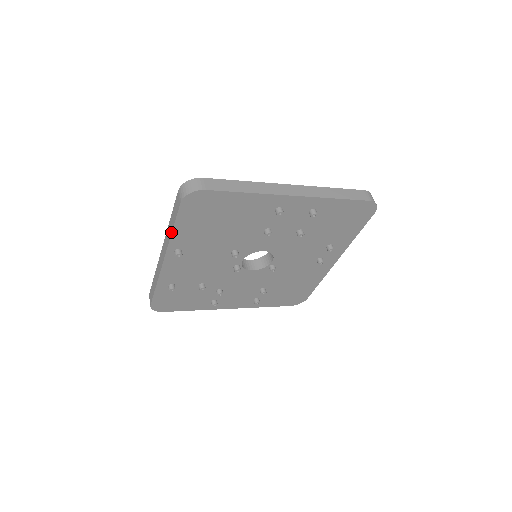
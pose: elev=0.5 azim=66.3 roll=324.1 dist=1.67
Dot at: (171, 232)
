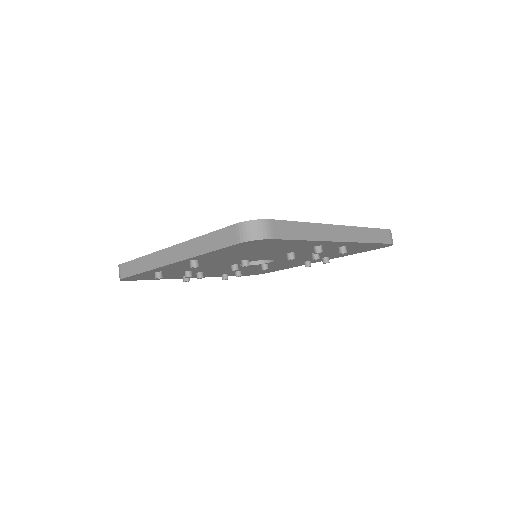
Dot at: (203, 253)
